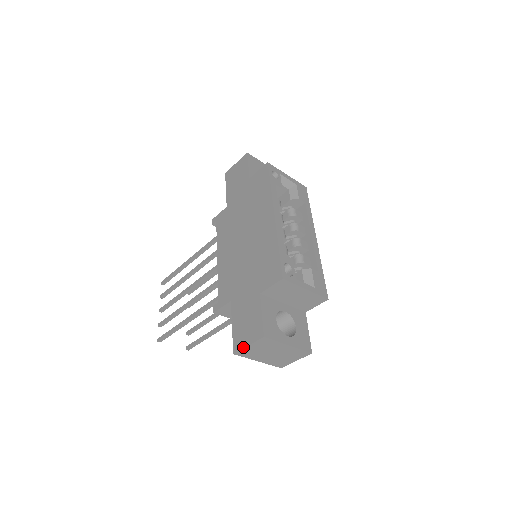
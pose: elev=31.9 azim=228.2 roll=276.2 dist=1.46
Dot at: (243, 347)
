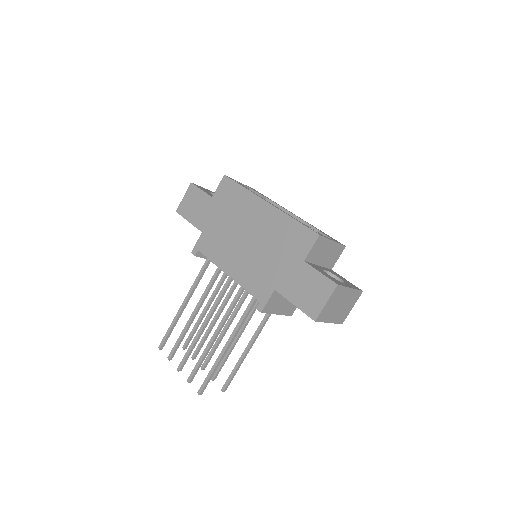
Dot at: (322, 308)
